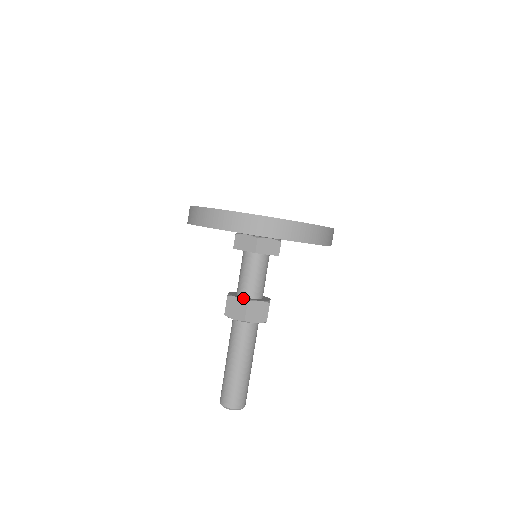
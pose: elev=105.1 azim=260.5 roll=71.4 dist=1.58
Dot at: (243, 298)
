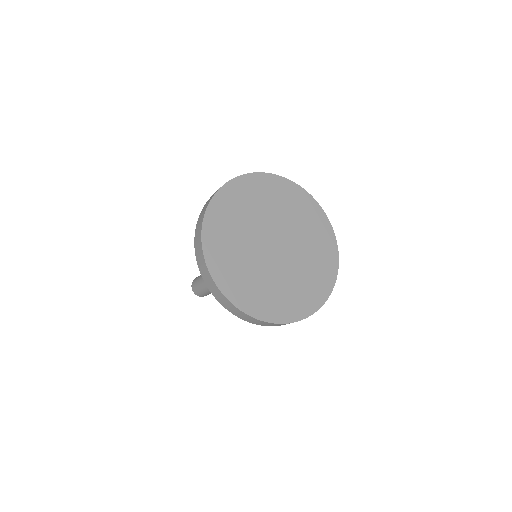
Dot at: occluded
